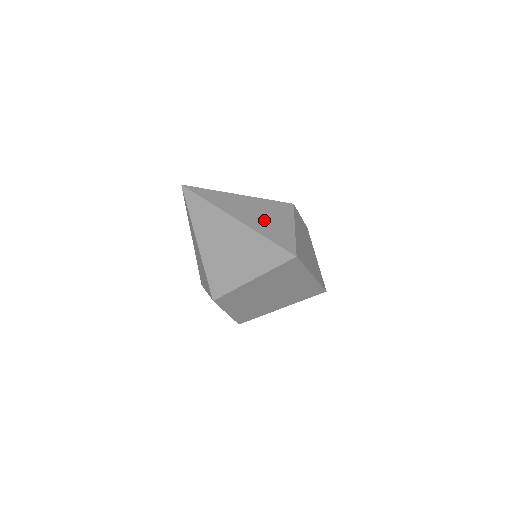
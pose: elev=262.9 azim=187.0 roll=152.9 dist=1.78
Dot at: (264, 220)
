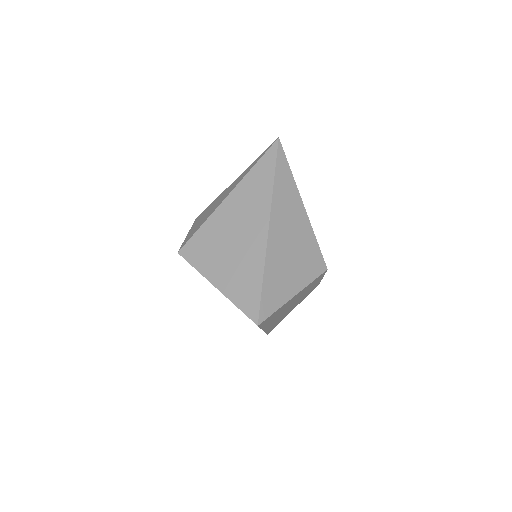
Dot at: (285, 259)
